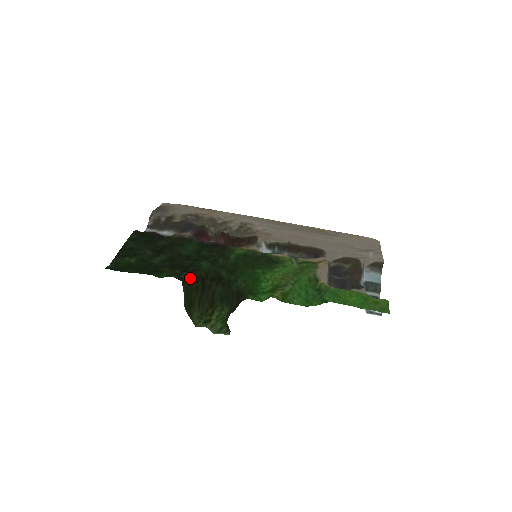
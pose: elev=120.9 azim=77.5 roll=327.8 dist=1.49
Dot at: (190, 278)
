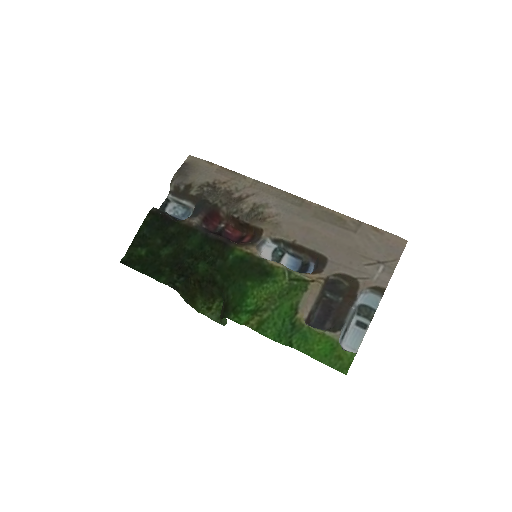
Dot at: (186, 282)
